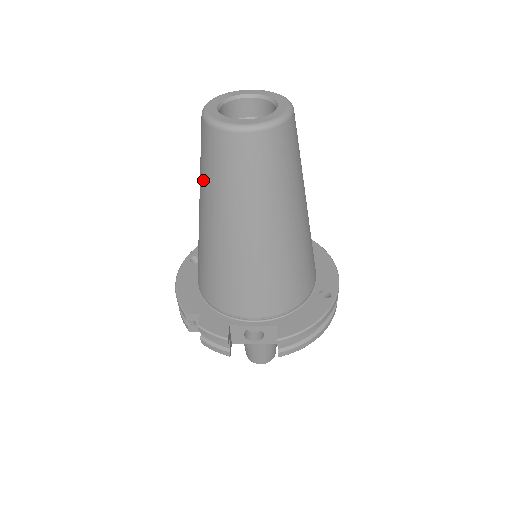
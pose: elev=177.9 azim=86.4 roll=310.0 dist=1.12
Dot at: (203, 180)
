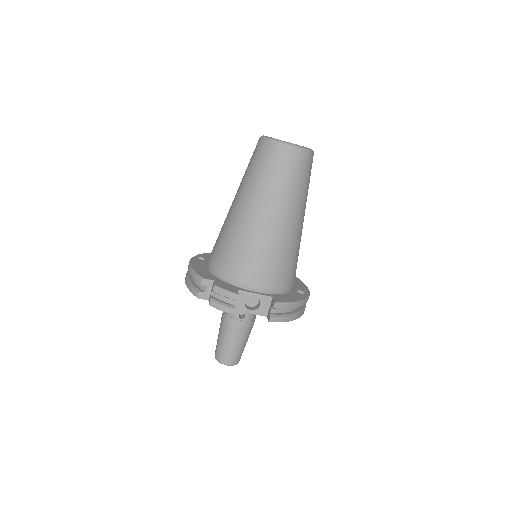
Dot at: (249, 178)
